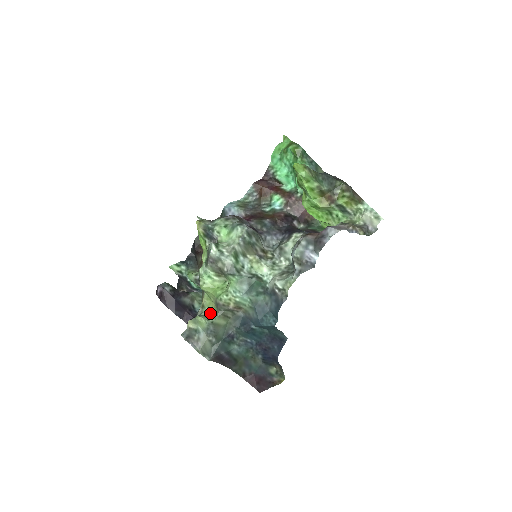
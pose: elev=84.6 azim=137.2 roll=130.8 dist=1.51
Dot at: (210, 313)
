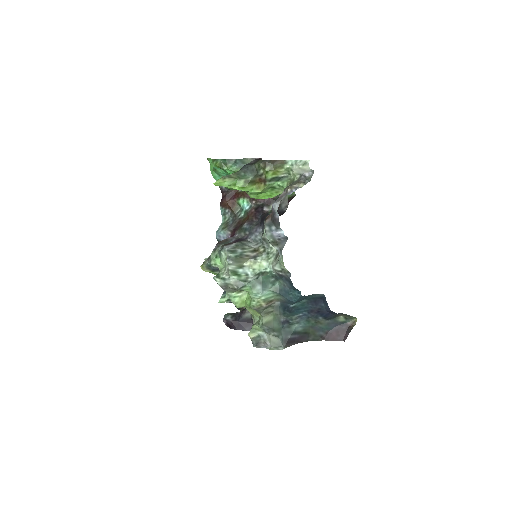
Dot at: (259, 318)
